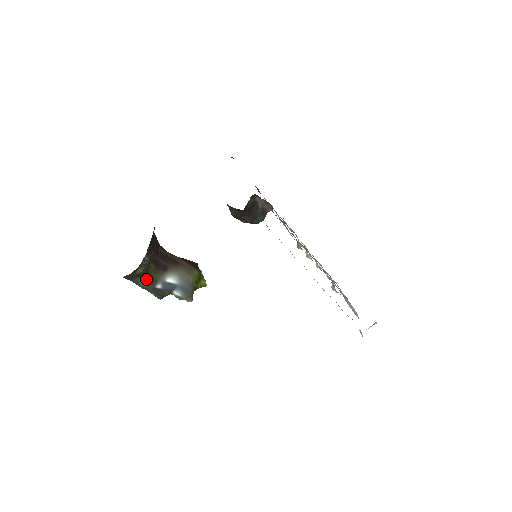
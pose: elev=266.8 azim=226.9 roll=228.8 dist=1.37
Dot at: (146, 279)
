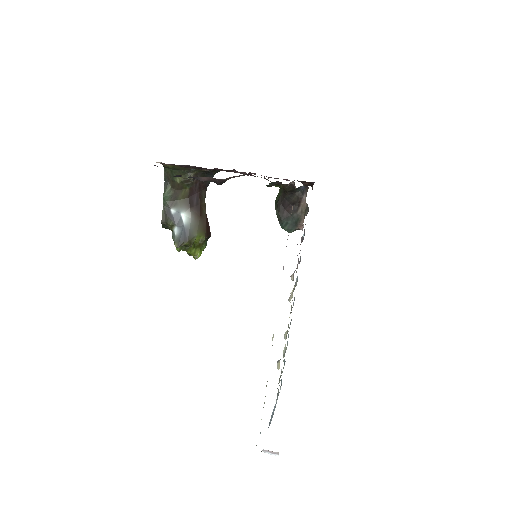
Dot at: (173, 193)
